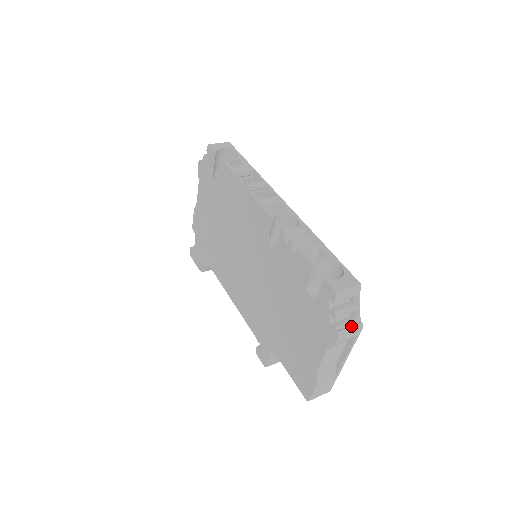
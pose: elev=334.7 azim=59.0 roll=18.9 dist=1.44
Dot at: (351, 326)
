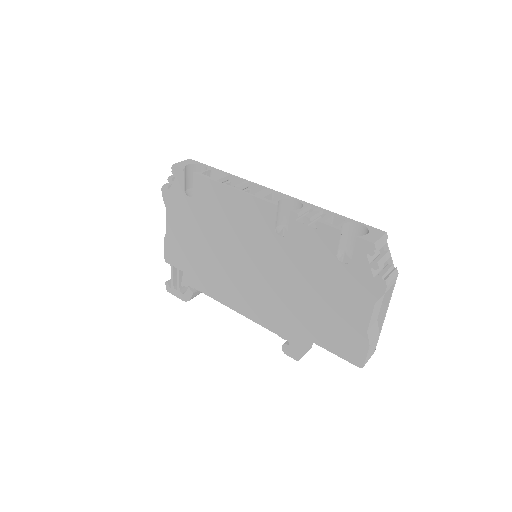
Dot at: (391, 273)
